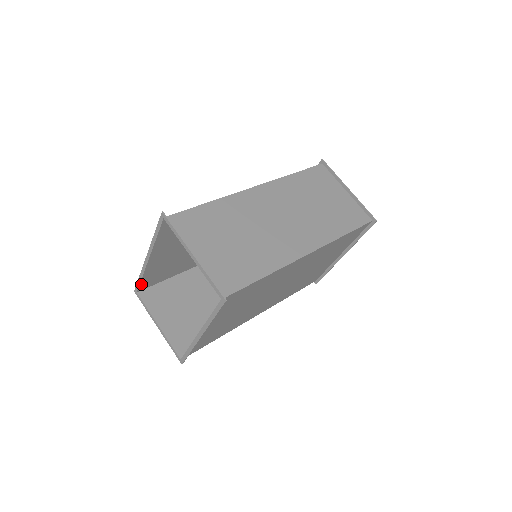
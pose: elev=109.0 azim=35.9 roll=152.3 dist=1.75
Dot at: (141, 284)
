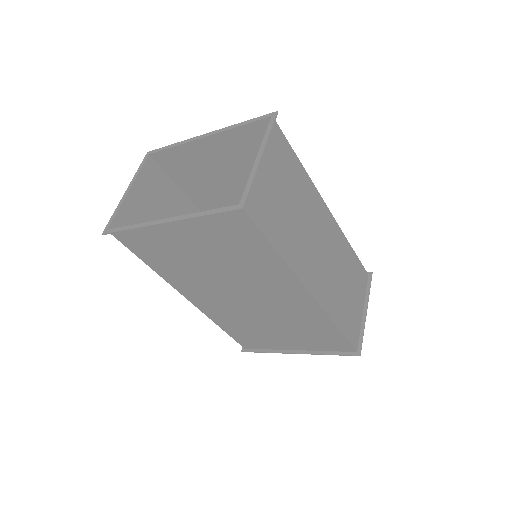
Dot at: (163, 152)
